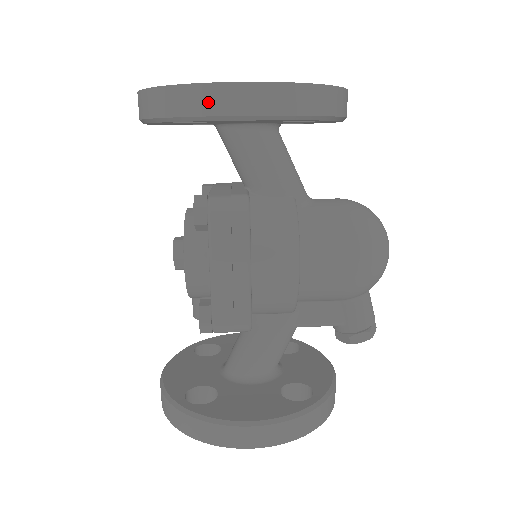
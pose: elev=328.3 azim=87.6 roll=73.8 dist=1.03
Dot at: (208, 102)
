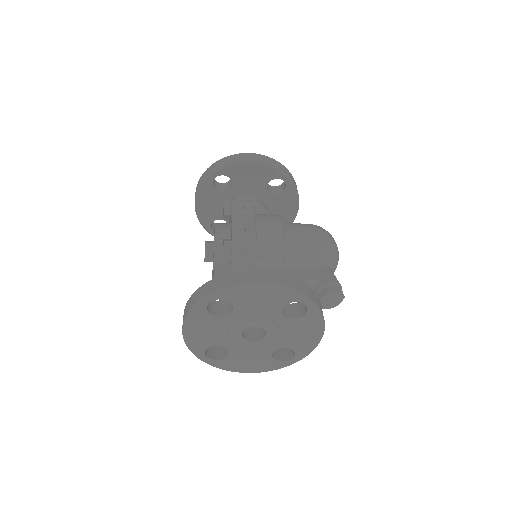
Dot at: (236, 158)
